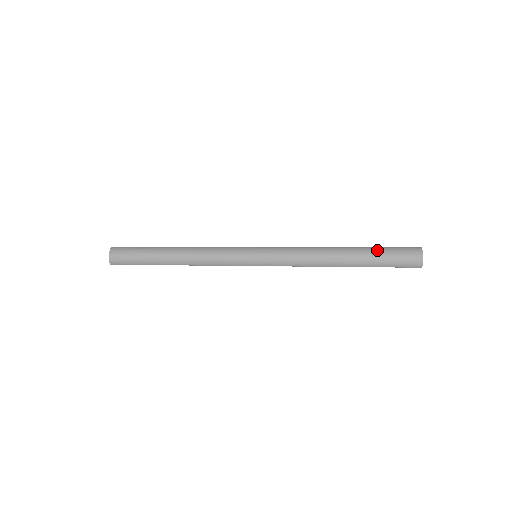
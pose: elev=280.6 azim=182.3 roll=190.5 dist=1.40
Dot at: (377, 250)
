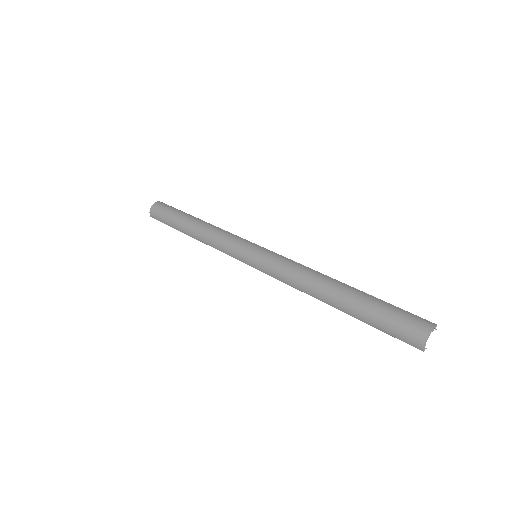
Dot at: (377, 303)
